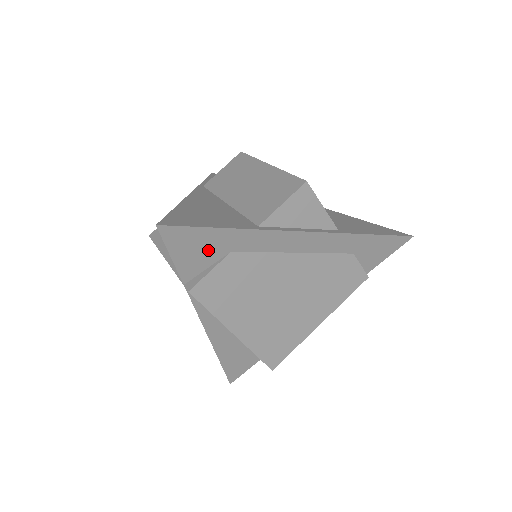
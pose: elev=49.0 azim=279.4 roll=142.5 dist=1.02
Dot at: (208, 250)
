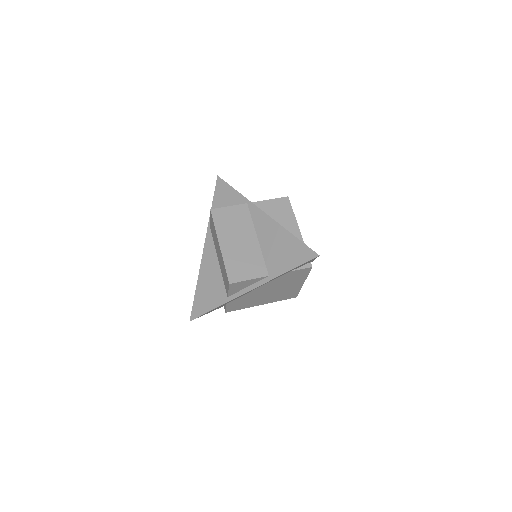
Dot at: occluded
